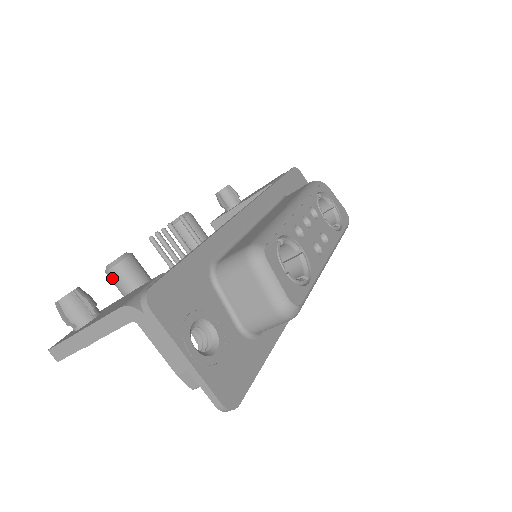
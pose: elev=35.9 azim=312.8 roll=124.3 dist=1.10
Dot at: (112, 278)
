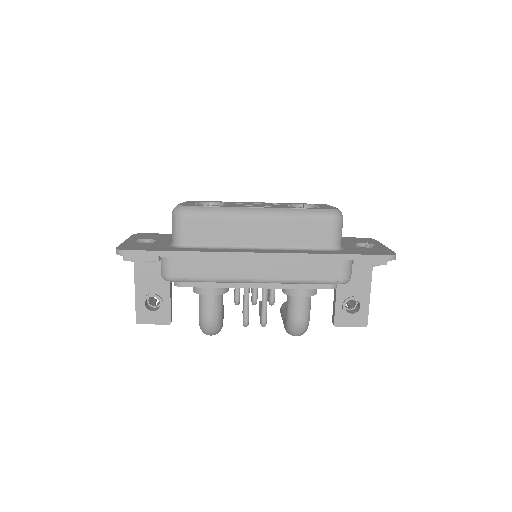
Dot at: occluded
